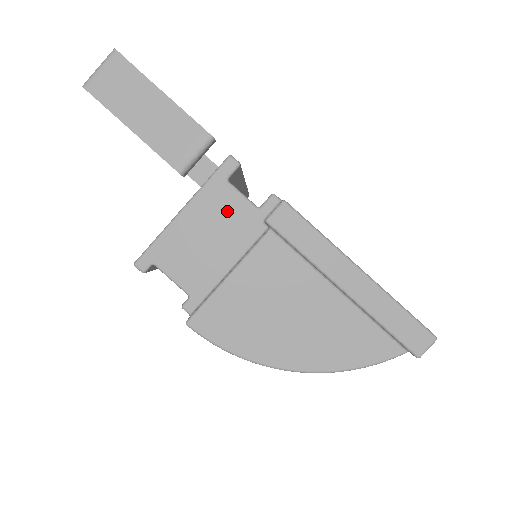
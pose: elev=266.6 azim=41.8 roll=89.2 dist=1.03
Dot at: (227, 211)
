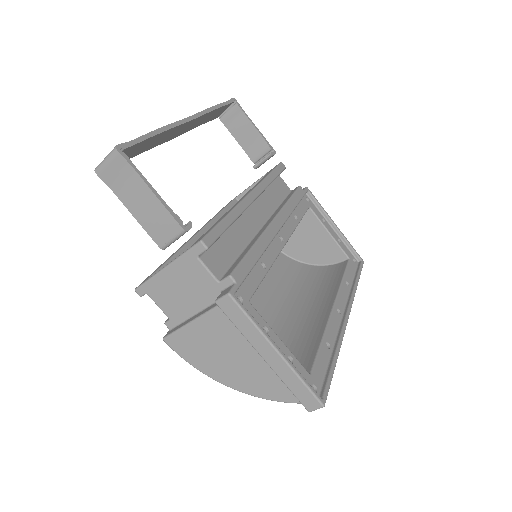
Dot at: (196, 277)
